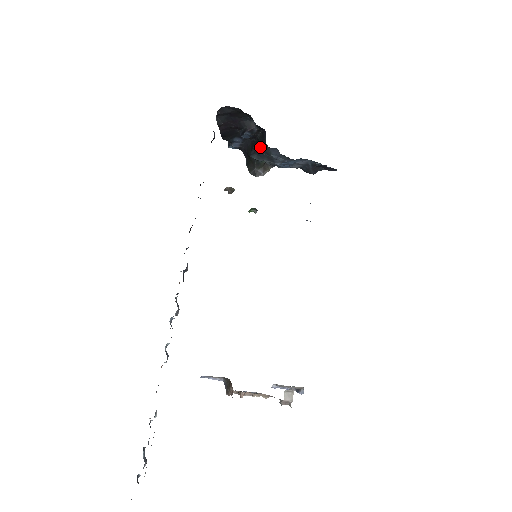
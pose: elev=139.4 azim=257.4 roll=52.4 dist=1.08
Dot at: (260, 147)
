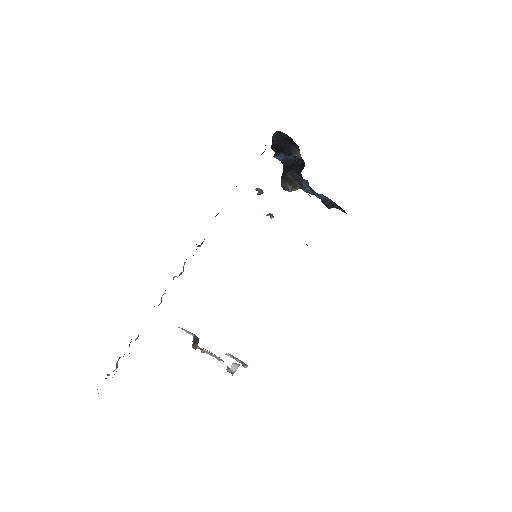
Dot at: (296, 173)
